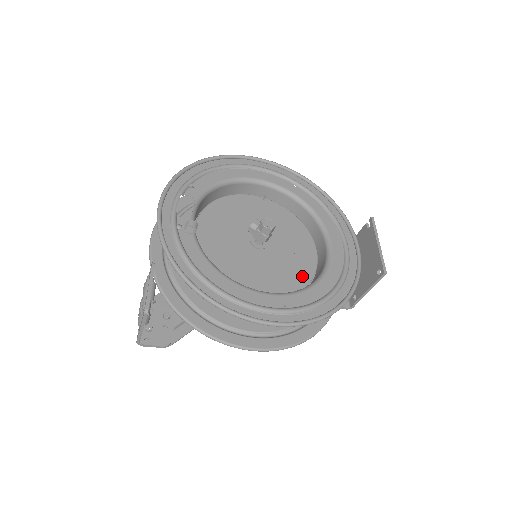
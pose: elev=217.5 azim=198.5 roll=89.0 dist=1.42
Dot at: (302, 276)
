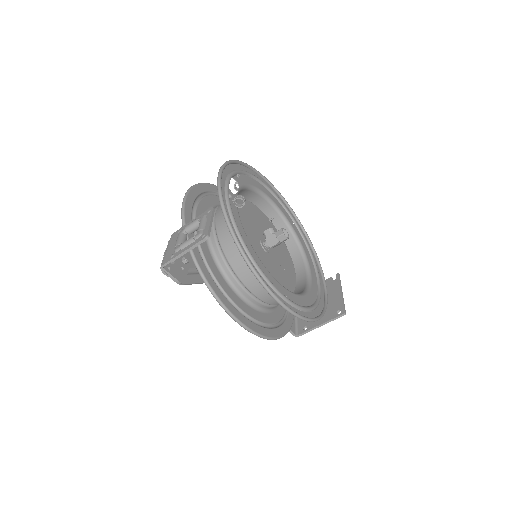
Dot at: (287, 287)
